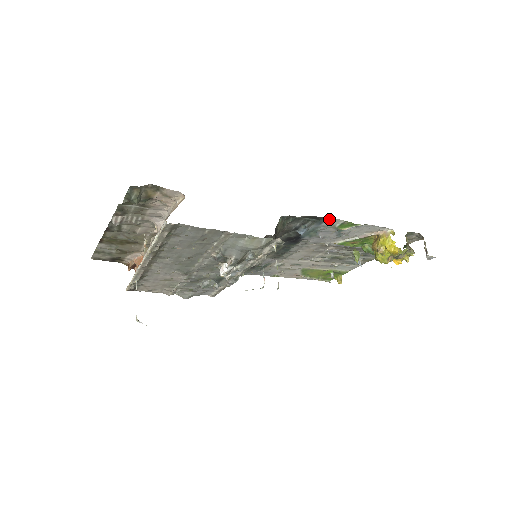
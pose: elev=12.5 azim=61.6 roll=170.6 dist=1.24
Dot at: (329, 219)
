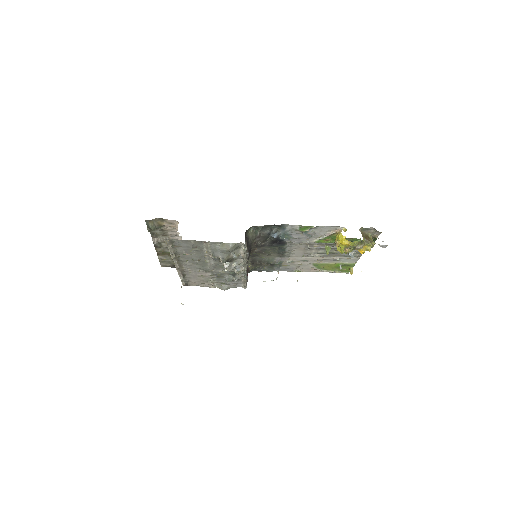
Dot at: (287, 225)
